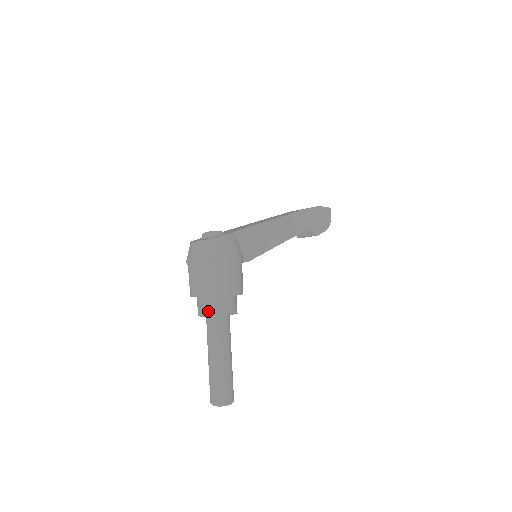
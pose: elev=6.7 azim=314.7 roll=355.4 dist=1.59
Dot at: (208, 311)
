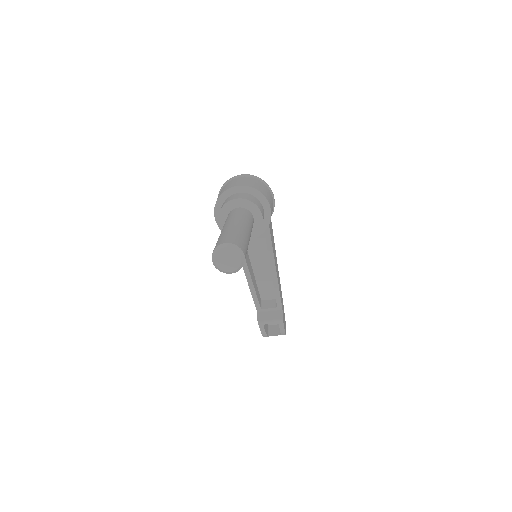
Dot at: (246, 197)
